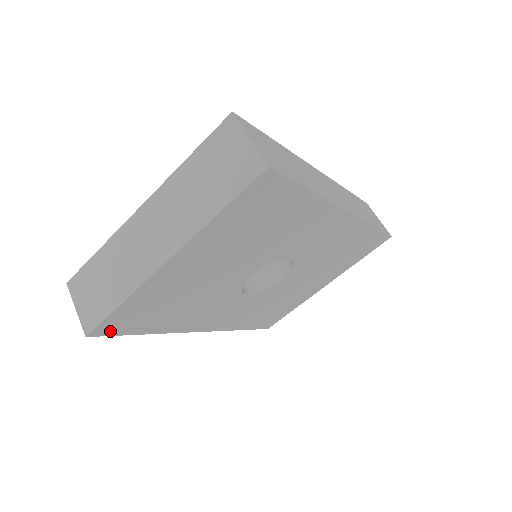
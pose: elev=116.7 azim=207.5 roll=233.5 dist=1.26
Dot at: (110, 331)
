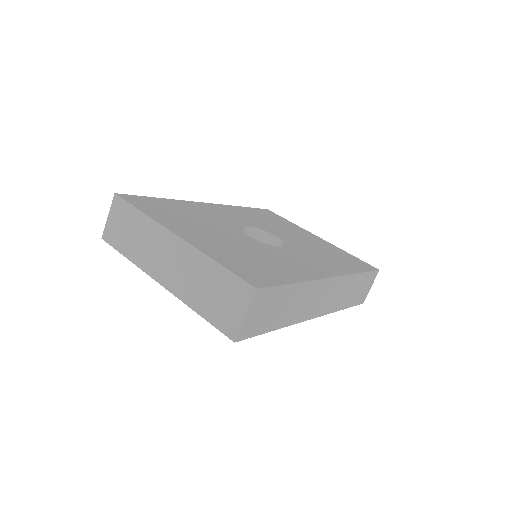
Dot at: occluded
